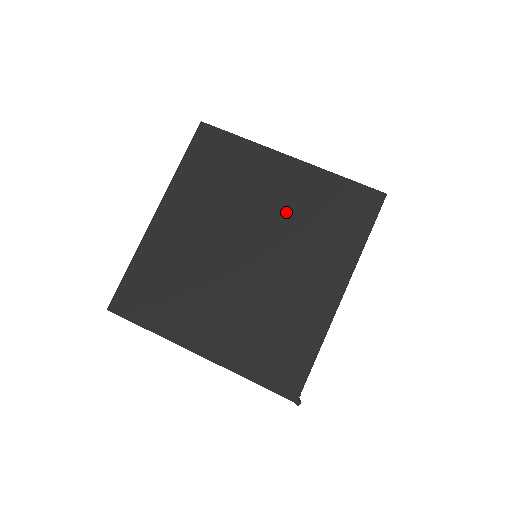
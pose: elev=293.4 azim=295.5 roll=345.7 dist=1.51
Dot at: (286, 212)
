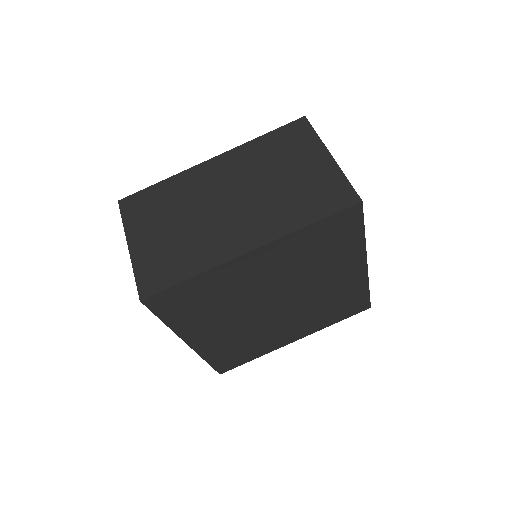
Dot at: (285, 273)
